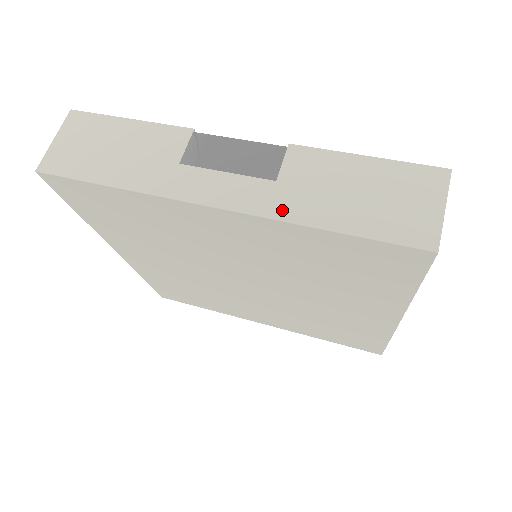
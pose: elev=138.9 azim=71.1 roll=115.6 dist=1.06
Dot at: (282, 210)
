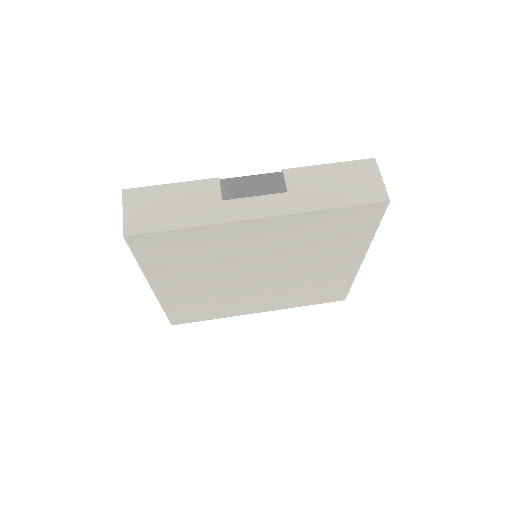
Dot at: (300, 206)
